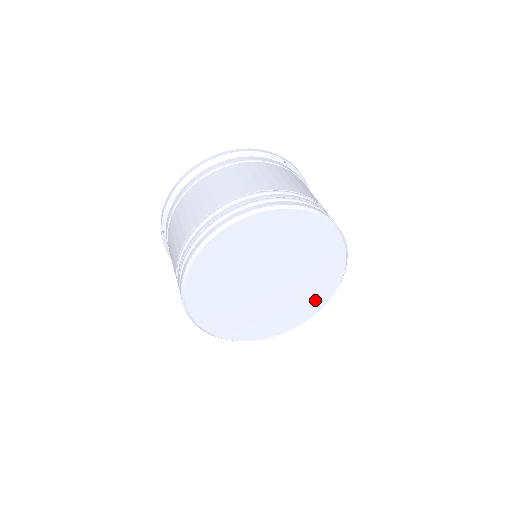
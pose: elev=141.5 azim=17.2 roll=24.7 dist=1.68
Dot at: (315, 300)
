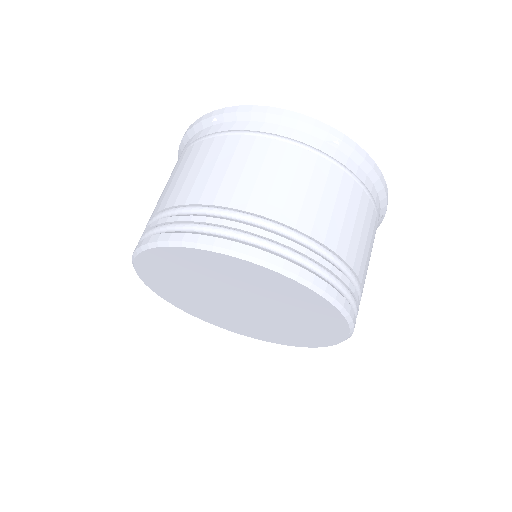
Dot at: (311, 338)
